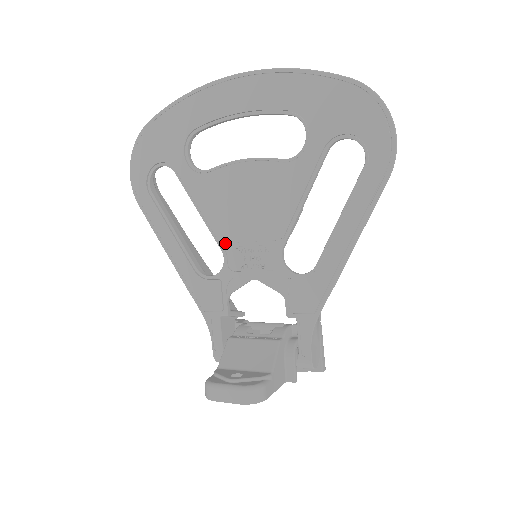
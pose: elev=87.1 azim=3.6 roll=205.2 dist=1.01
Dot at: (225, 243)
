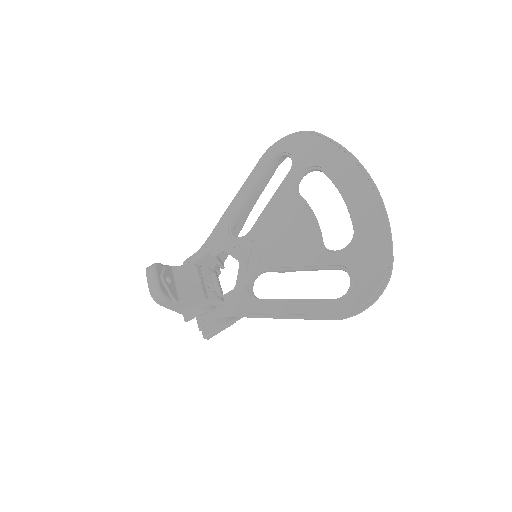
Dot at: (255, 231)
